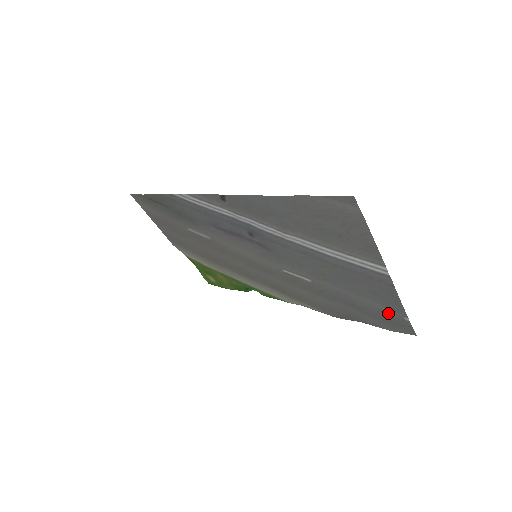
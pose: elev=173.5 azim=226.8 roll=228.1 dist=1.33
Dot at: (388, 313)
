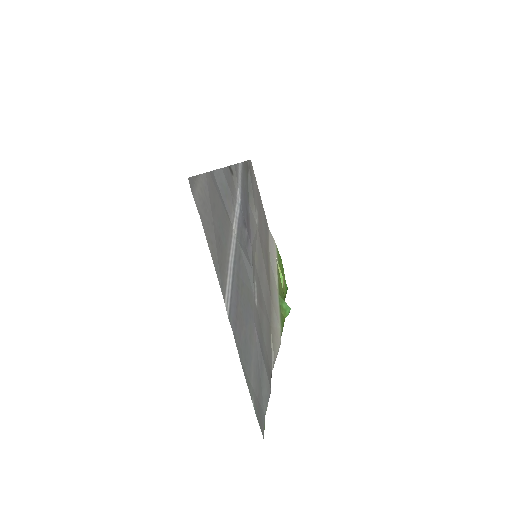
Dot at: (254, 383)
